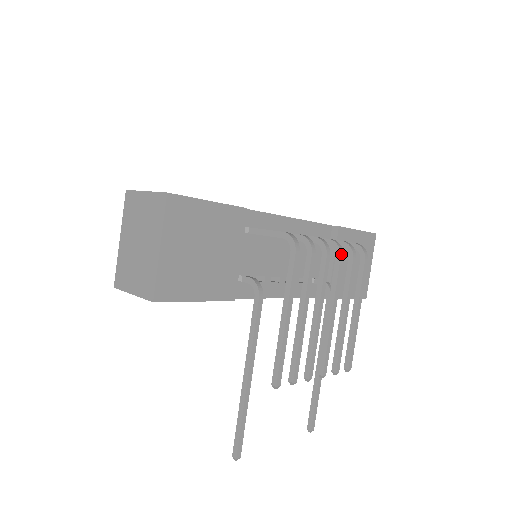
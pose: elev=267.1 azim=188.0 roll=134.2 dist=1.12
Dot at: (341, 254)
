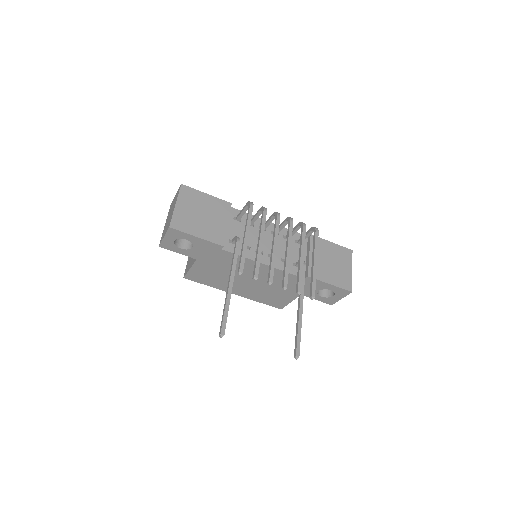
Dot at: (291, 220)
